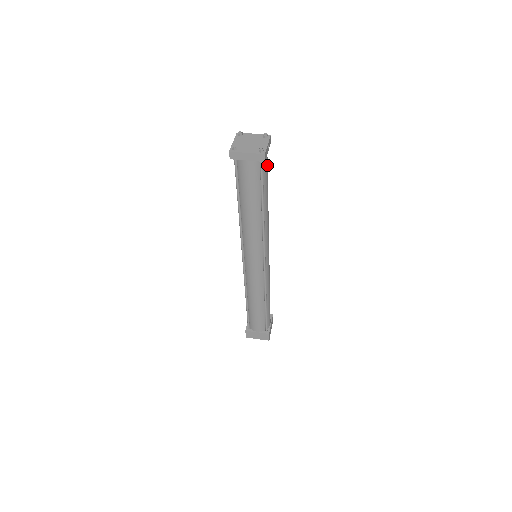
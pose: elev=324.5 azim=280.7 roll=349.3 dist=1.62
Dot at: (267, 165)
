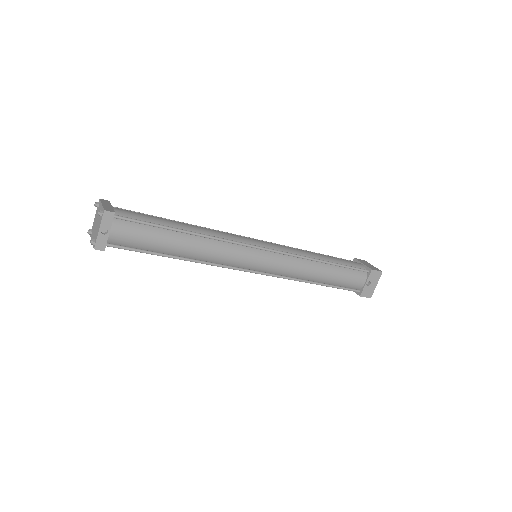
Dot at: (129, 234)
